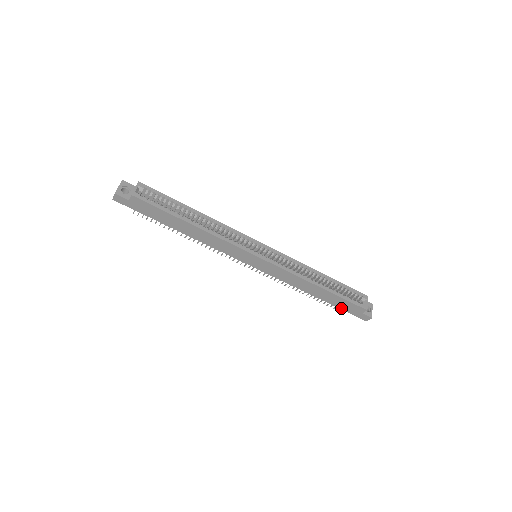
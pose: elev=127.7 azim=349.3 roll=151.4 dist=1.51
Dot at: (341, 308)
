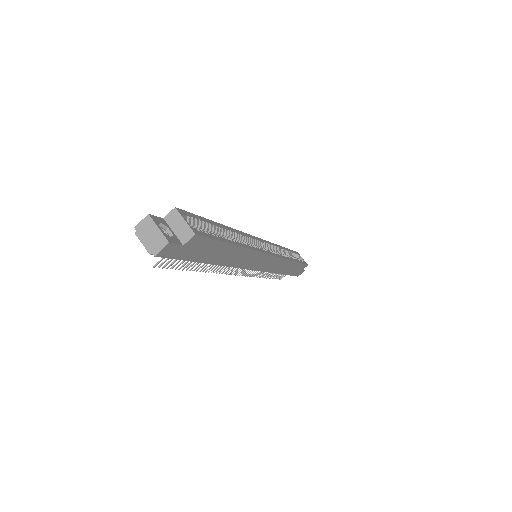
Dot at: (291, 274)
